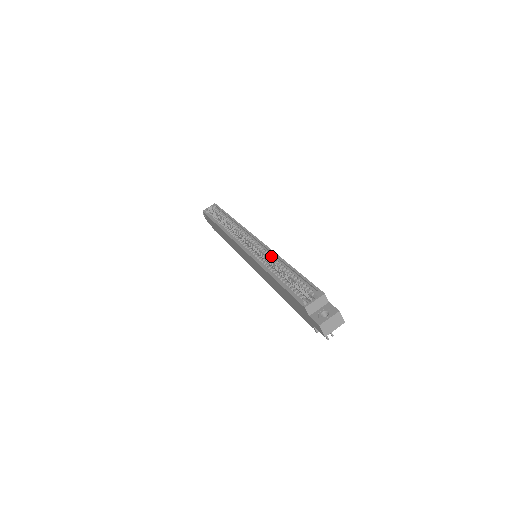
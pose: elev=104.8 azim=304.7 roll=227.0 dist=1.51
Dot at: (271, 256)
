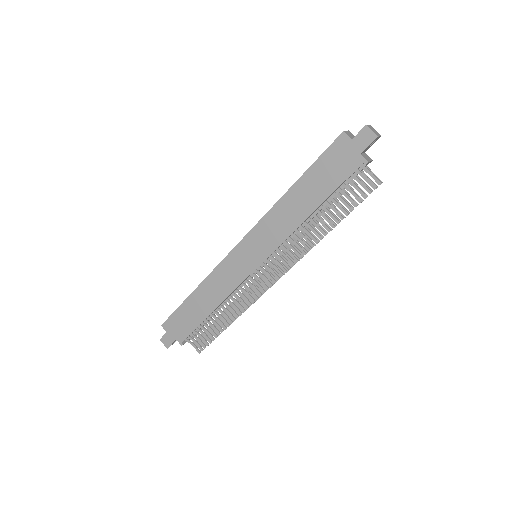
Dot at: occluded
